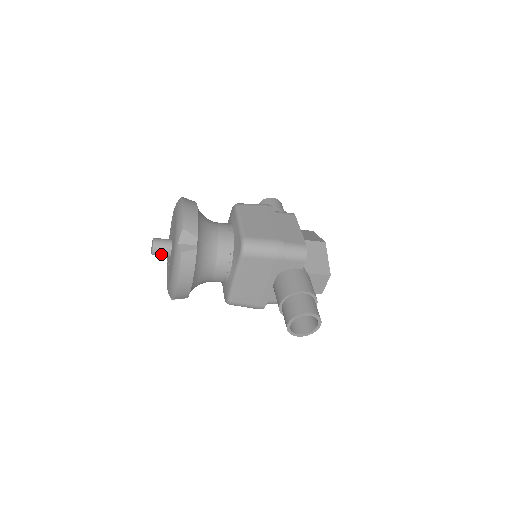
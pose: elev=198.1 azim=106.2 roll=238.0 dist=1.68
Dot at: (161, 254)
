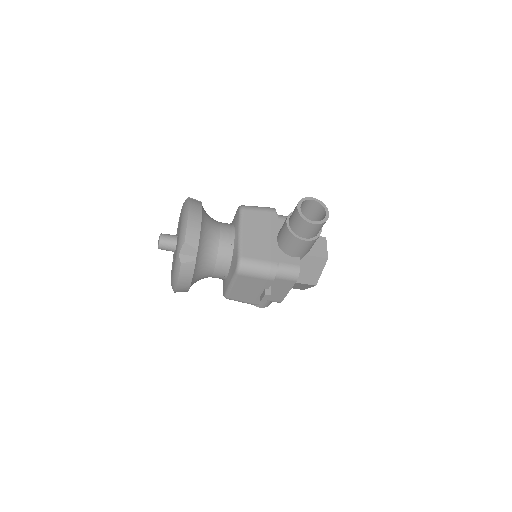
Dot at: (168, 240)
